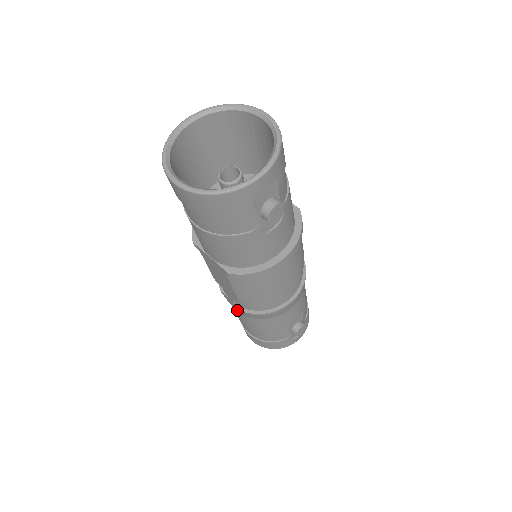
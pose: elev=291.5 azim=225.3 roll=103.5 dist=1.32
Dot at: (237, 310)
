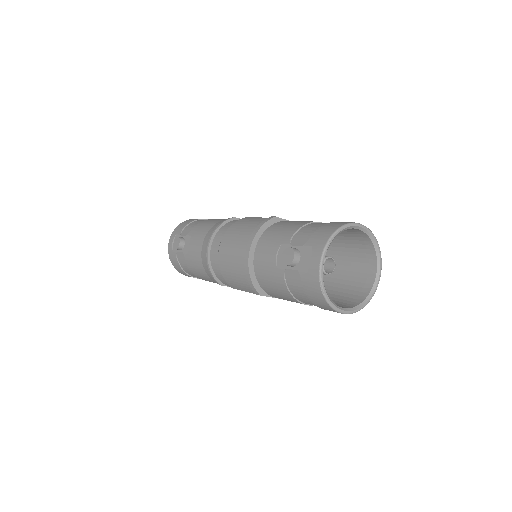
Dot at: occluded
